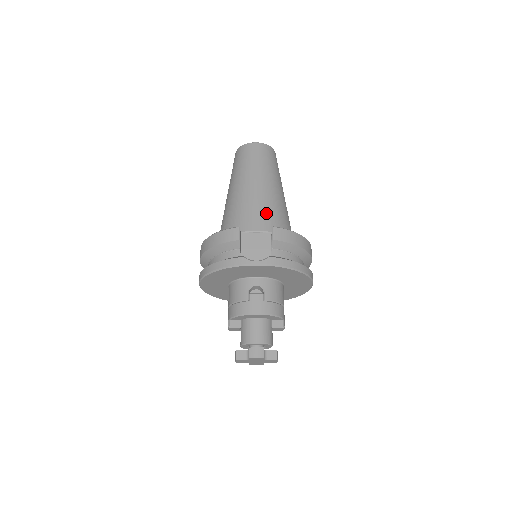
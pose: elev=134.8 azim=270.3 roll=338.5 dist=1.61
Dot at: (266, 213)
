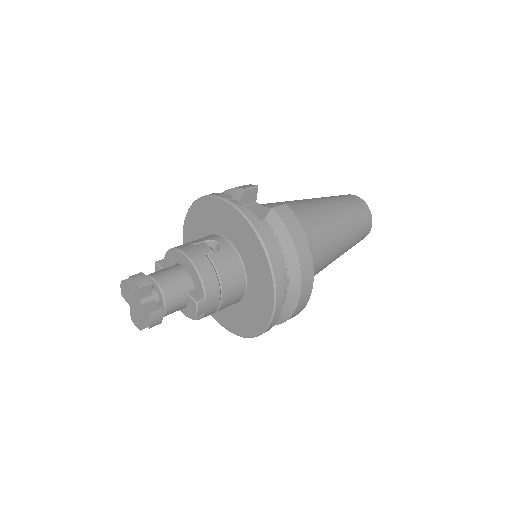
Dot at: (299, 214)
